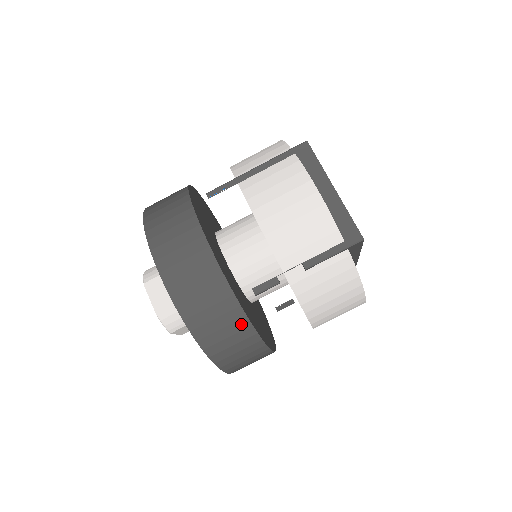
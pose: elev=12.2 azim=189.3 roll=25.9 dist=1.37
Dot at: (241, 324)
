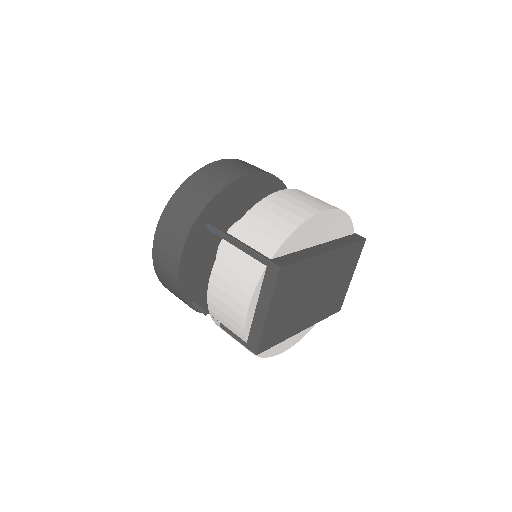
Dot at: (185, 303)
